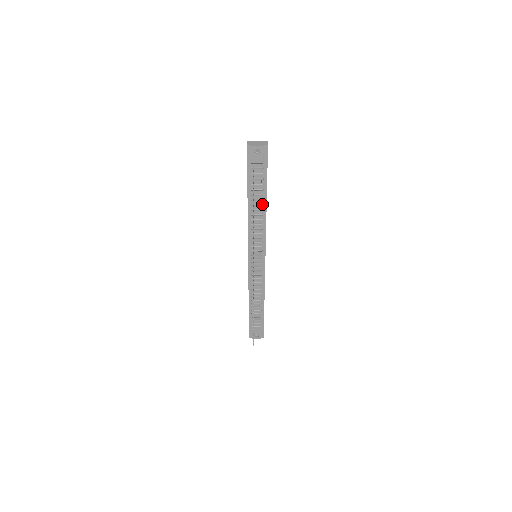
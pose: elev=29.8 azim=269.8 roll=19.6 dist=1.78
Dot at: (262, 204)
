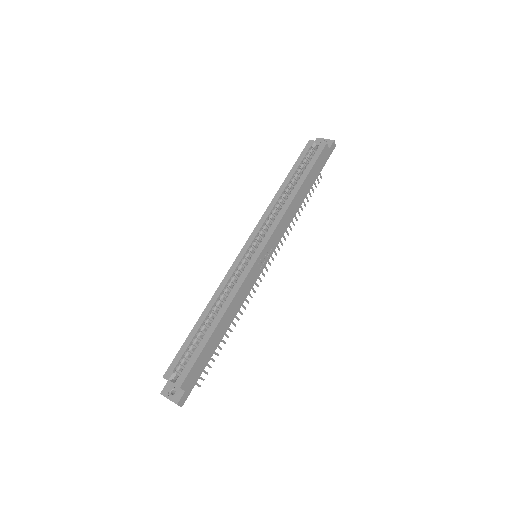
Dot at: occluded
